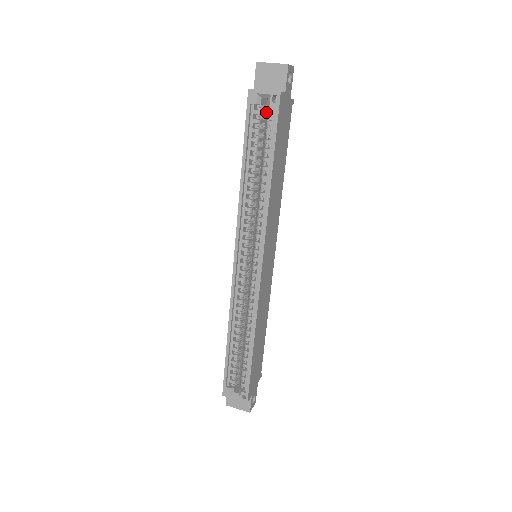
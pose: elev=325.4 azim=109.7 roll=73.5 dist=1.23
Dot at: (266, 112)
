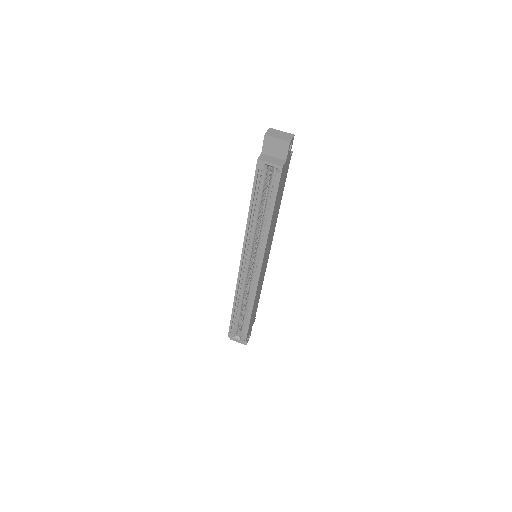
Dot at: occluded
